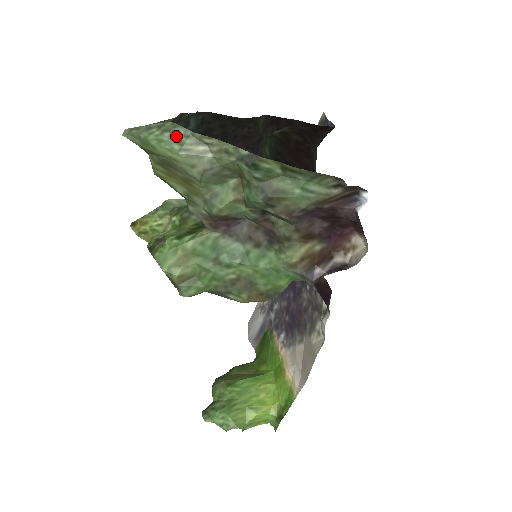
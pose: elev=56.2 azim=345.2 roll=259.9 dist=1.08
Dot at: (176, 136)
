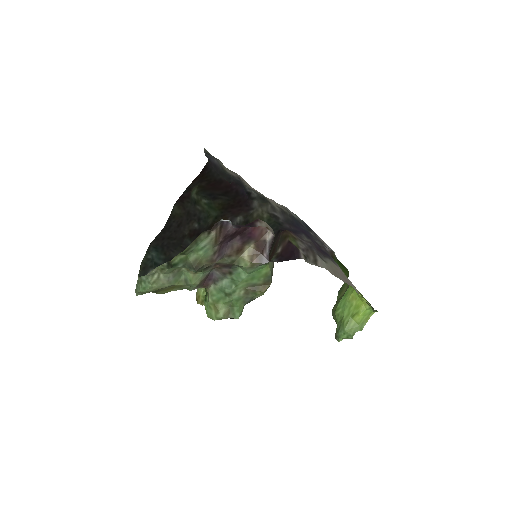
Dot at: (145, 281)
